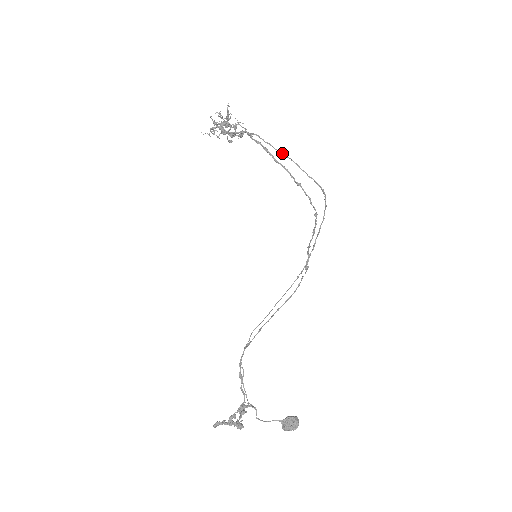
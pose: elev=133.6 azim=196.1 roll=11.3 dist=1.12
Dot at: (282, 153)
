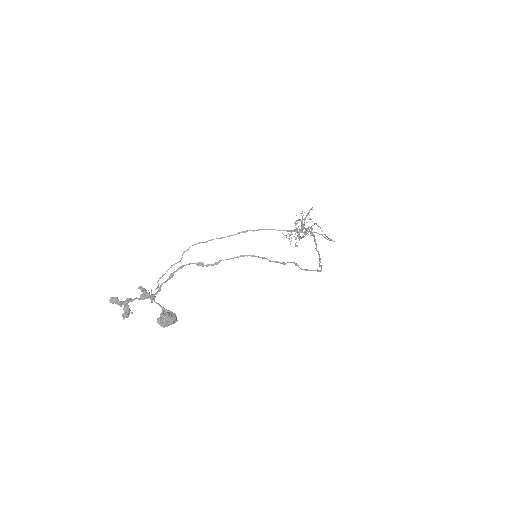
Dot at: occluded
